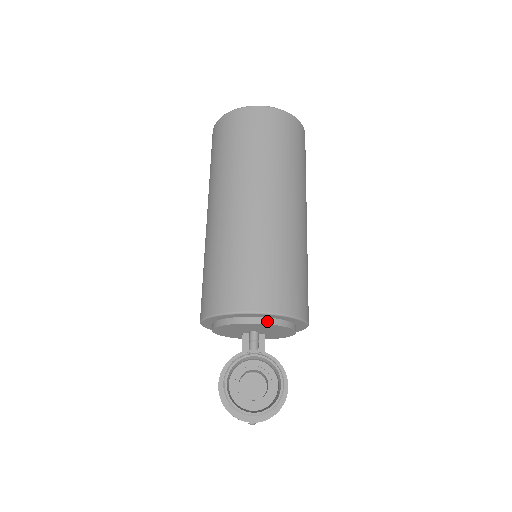
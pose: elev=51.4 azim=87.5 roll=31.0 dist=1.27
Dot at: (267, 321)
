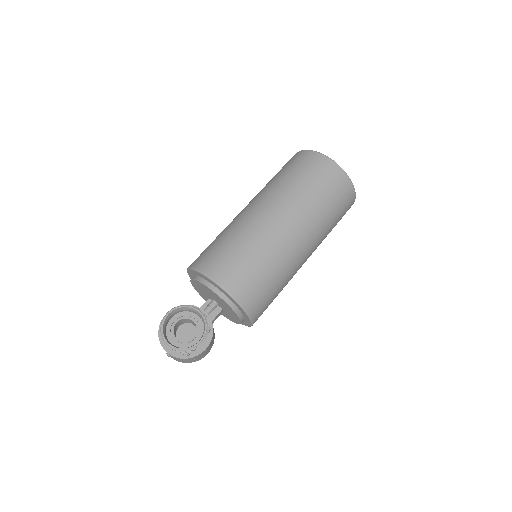
Dot at: (222, 296)
